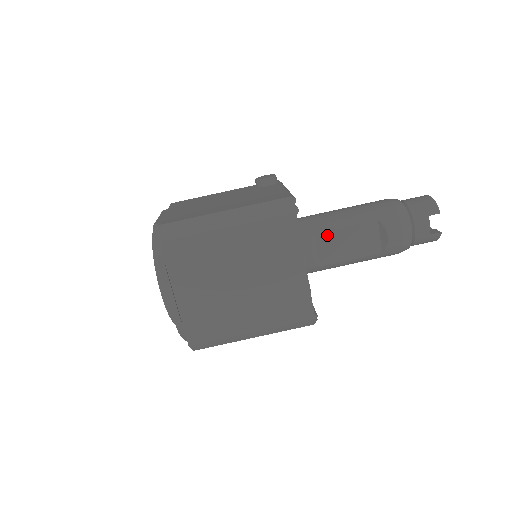
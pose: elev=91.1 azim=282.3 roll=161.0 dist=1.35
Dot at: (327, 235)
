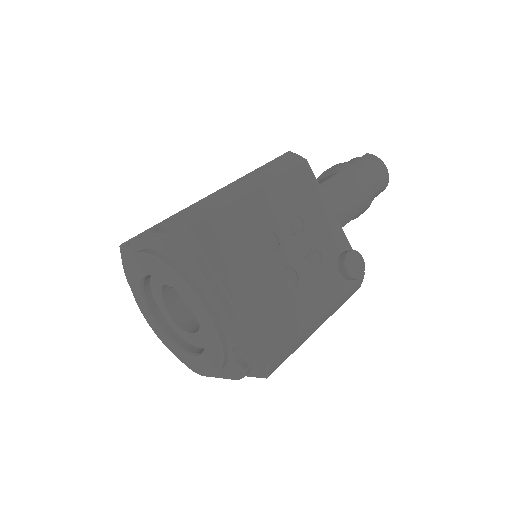
Dot at: occluded
